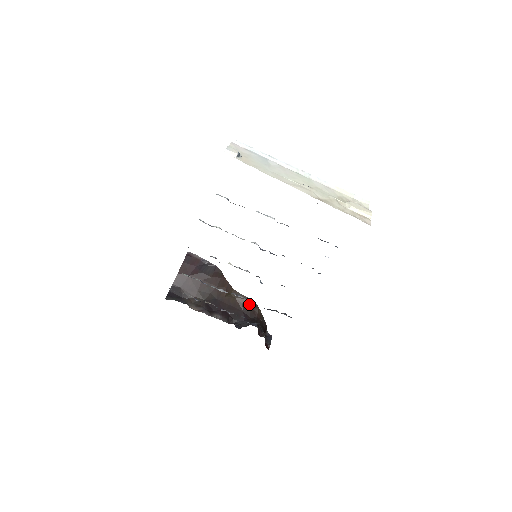
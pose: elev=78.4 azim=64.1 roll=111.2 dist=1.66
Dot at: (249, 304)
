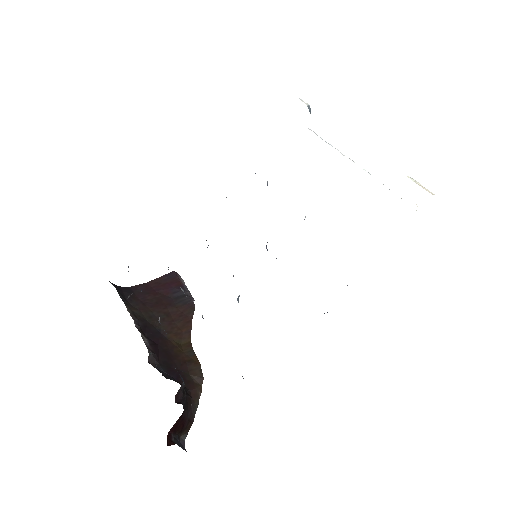
Dot at: (194, 370)
